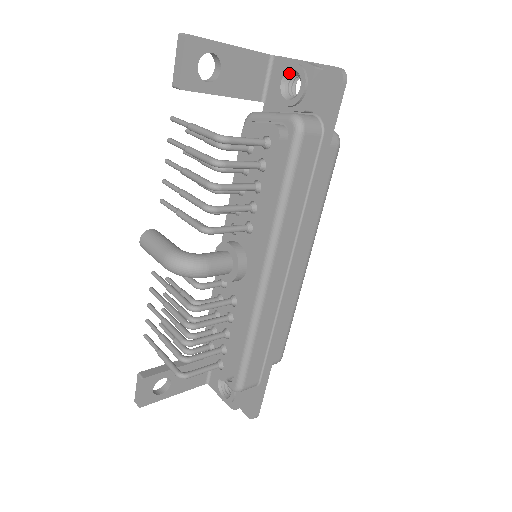
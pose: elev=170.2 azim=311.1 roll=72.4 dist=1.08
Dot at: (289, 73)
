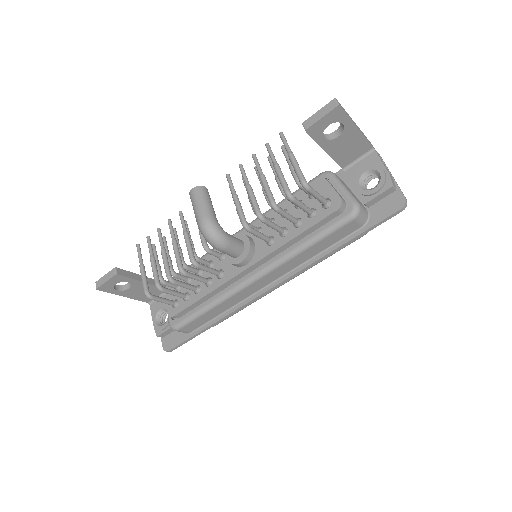
Dot at: (375, 171)
